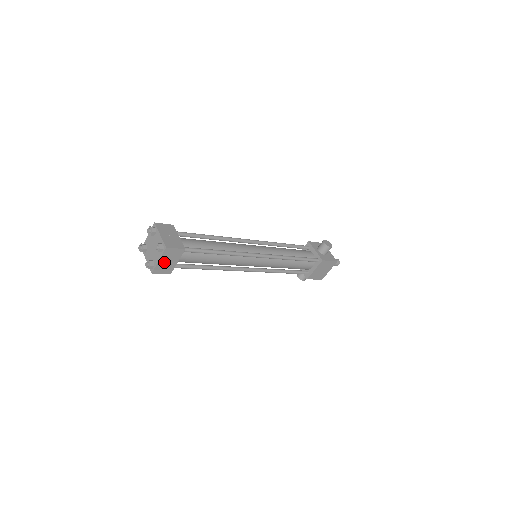
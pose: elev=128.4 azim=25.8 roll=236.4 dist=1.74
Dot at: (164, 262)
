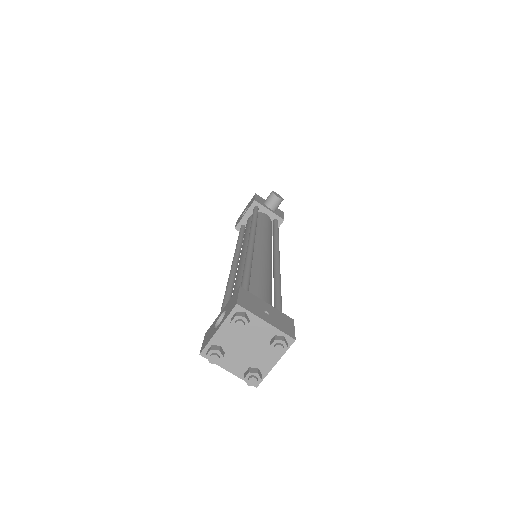
Dot at: occluded
